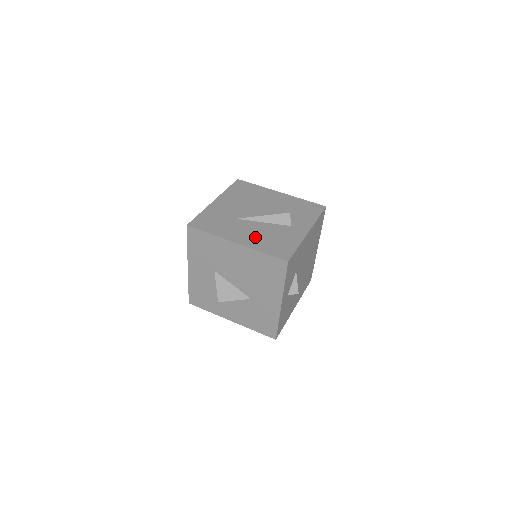
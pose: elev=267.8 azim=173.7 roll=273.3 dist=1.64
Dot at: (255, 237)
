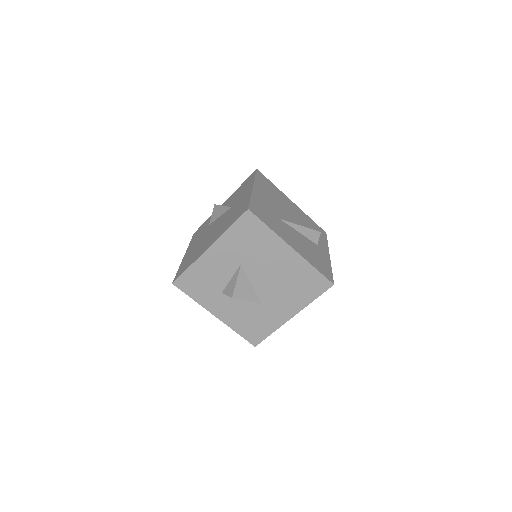
Dot at: (302, 247)
